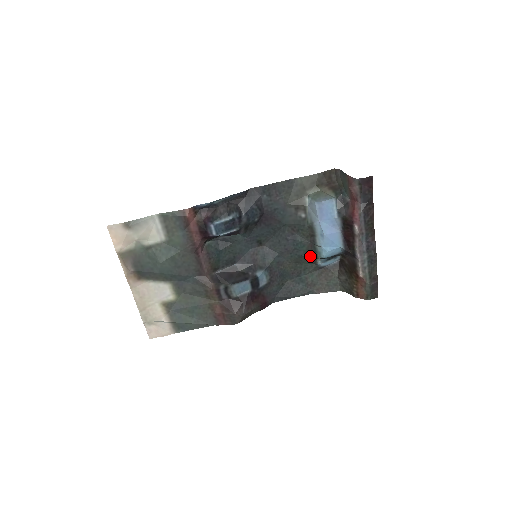
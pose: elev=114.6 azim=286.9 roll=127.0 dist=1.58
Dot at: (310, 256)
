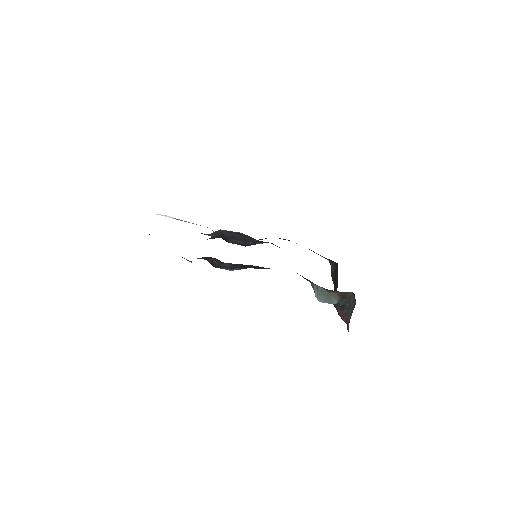
Dot at: occluded
